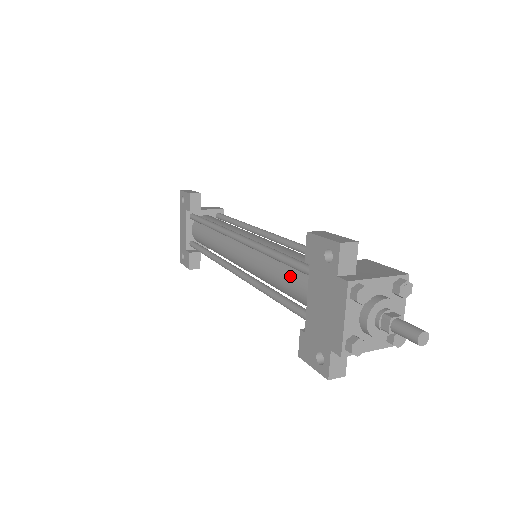
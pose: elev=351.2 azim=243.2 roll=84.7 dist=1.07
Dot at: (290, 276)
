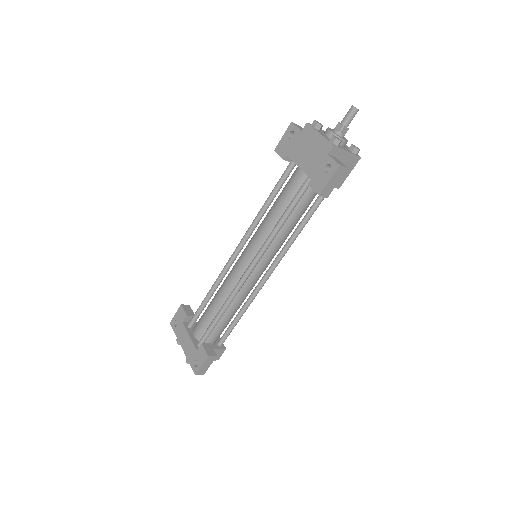
Dot at: (283, 193)
